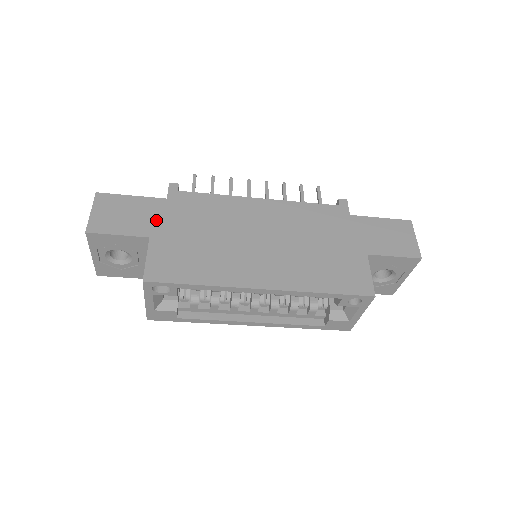
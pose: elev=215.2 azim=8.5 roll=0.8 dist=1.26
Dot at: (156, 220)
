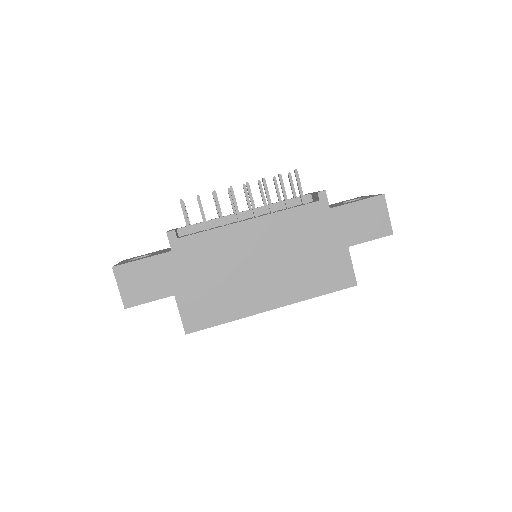
Dot at: (172, 277)
